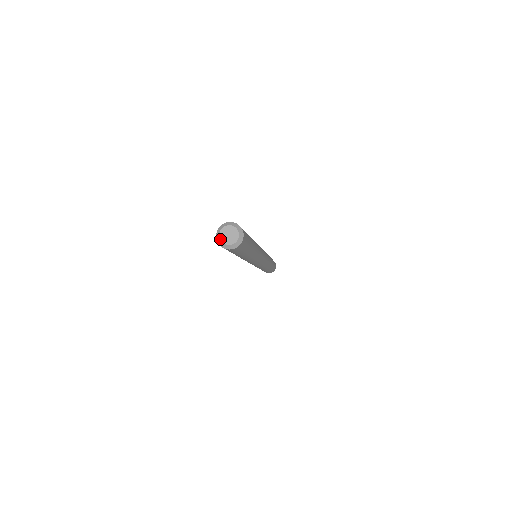
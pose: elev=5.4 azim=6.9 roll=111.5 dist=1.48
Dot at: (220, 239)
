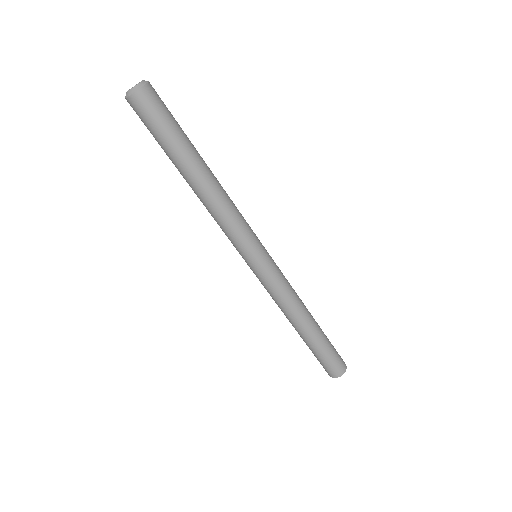
Dot at: (126, 92)
